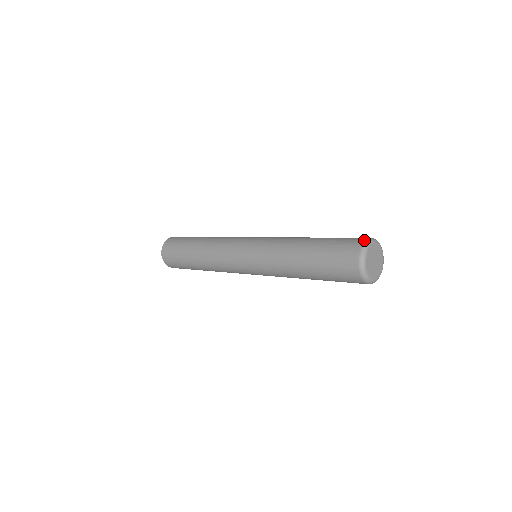
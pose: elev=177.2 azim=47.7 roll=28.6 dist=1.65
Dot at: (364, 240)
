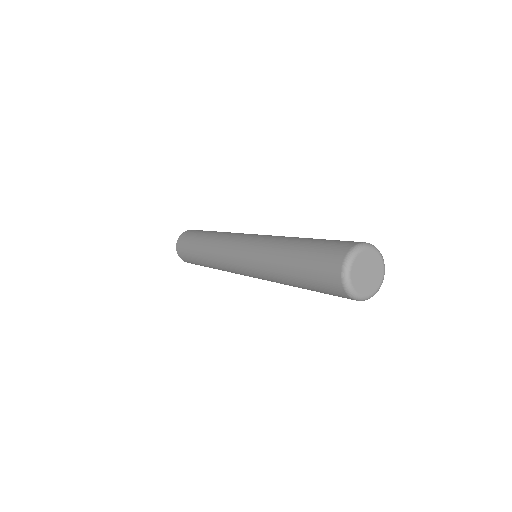
Dot at: (342, 259)
